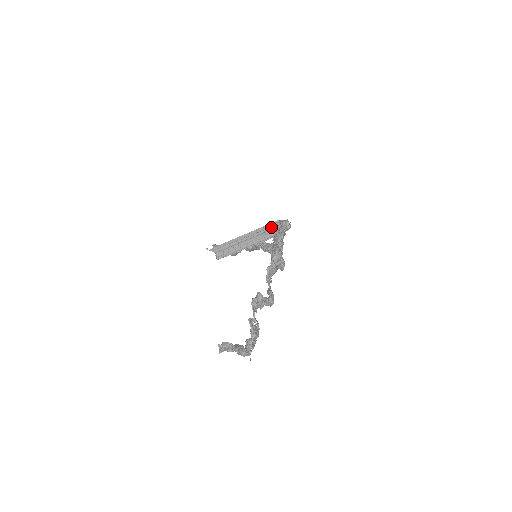
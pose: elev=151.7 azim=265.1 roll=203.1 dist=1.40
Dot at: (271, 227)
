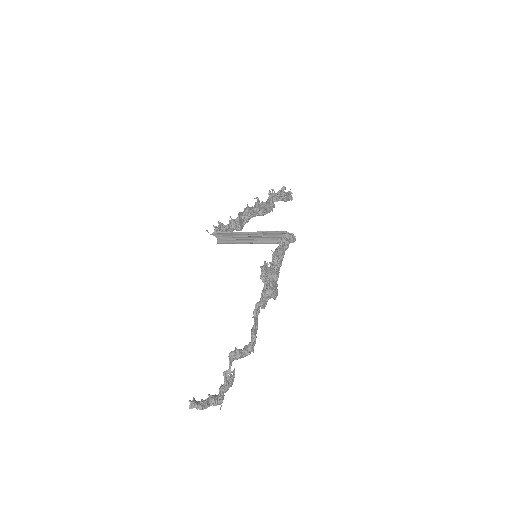
Dot at: (274, 234)
